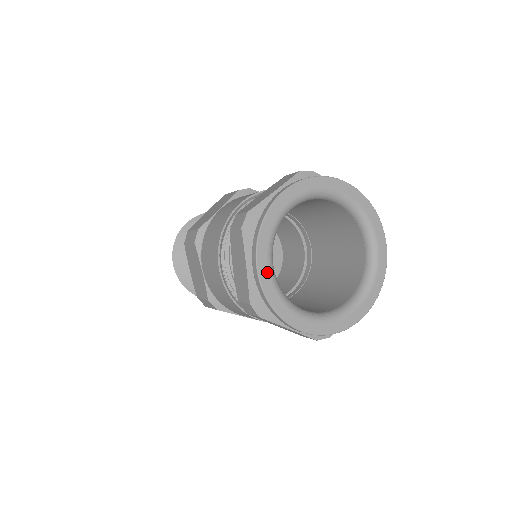
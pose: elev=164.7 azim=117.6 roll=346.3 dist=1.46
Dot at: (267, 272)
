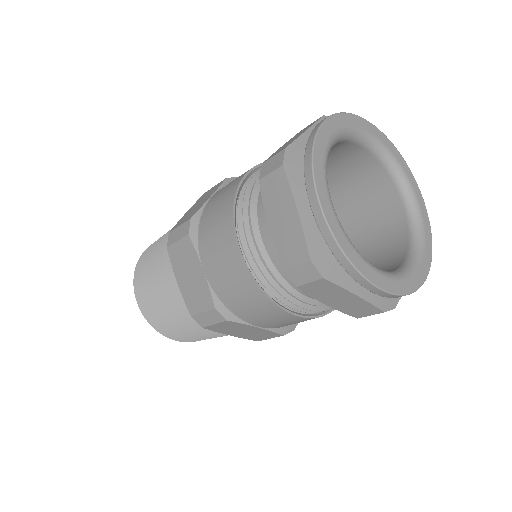
Dot at: (330, 210)
